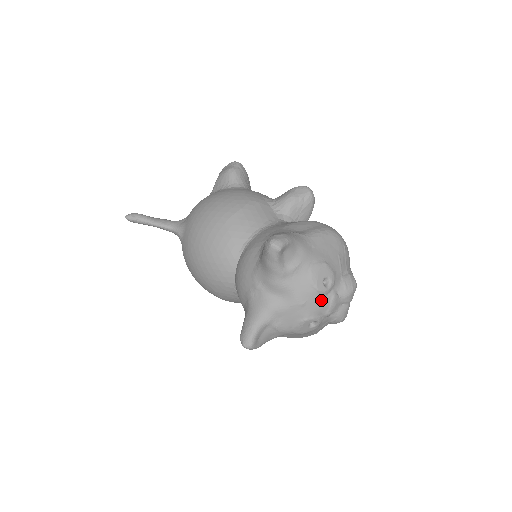
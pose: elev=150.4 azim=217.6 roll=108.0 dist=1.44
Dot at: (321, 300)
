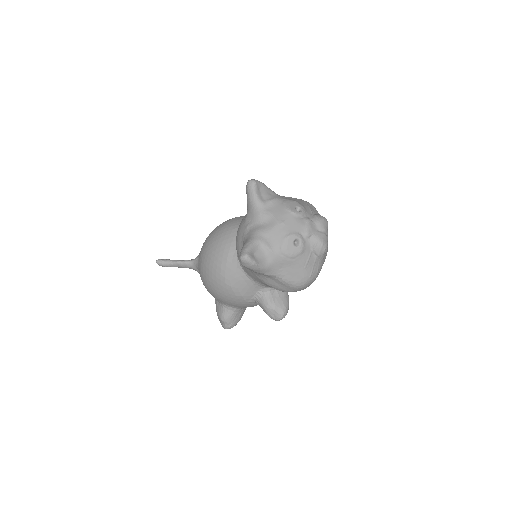
Dot at: (297, 220)
